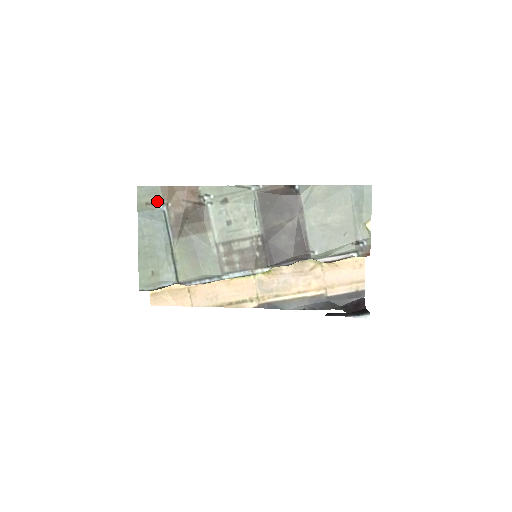
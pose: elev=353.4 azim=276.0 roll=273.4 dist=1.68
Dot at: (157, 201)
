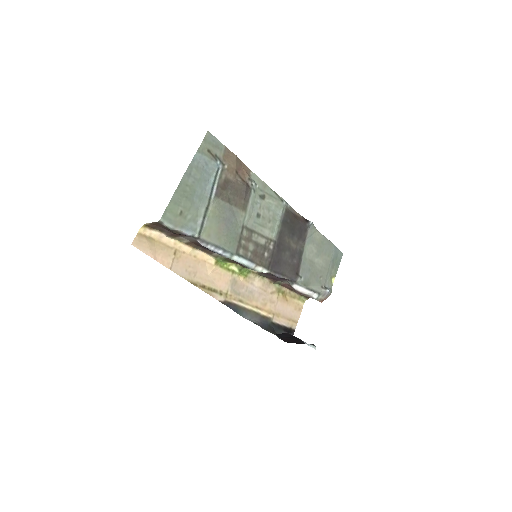
Dot at: (217, 156)
